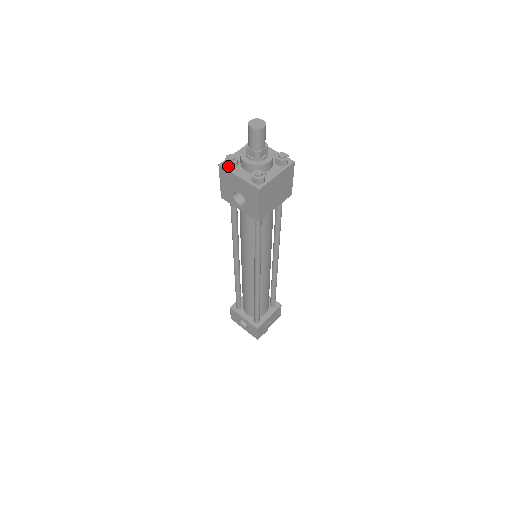
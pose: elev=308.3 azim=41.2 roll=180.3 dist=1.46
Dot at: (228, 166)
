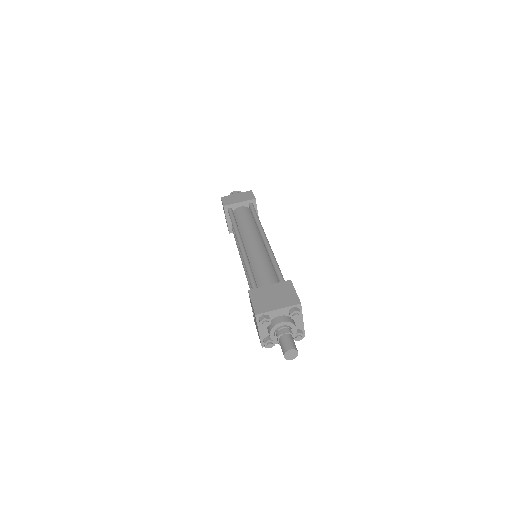
Dot at: (260, 322)
